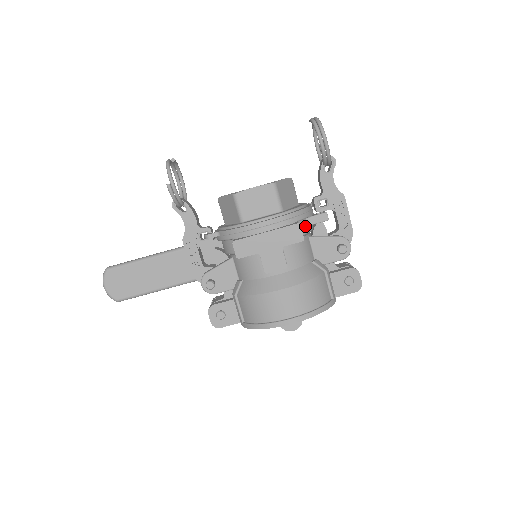
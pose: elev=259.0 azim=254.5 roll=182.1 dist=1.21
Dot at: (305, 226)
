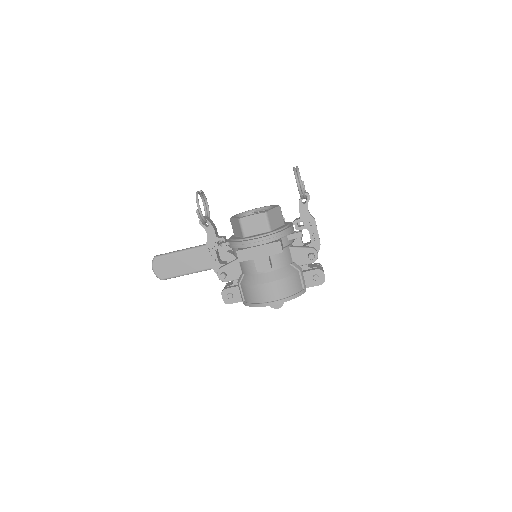
Dot at: (286, 241)
